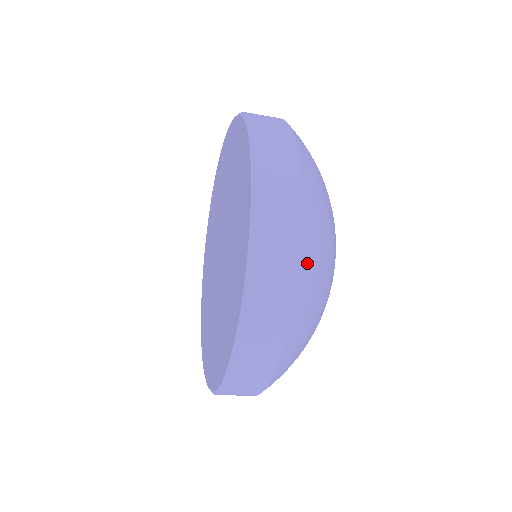
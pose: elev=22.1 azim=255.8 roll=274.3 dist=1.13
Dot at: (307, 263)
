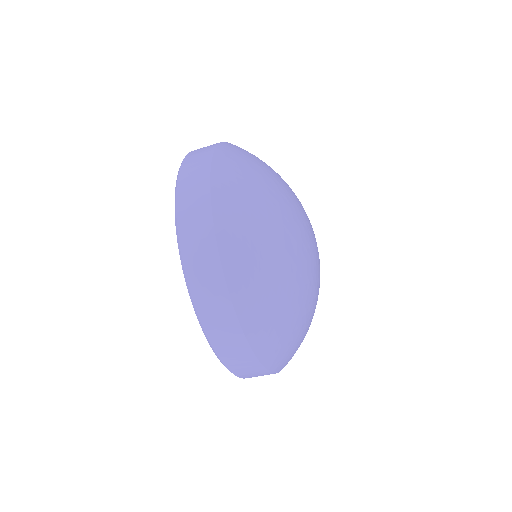
Dot at: (256, 336)
